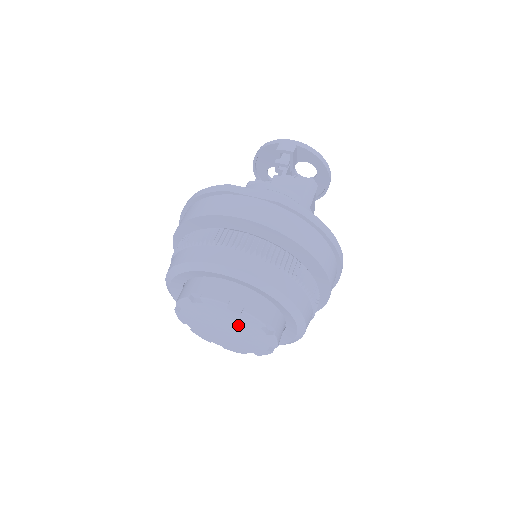
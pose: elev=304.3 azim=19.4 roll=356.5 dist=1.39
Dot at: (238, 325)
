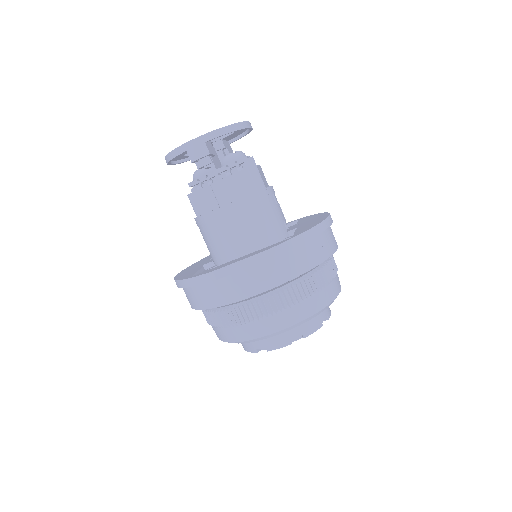
Dot at: occluded
